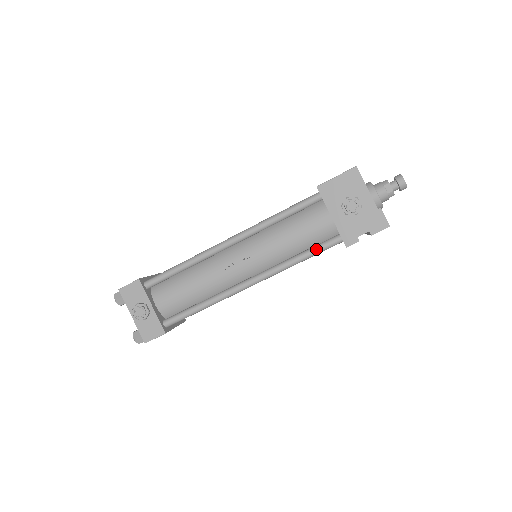
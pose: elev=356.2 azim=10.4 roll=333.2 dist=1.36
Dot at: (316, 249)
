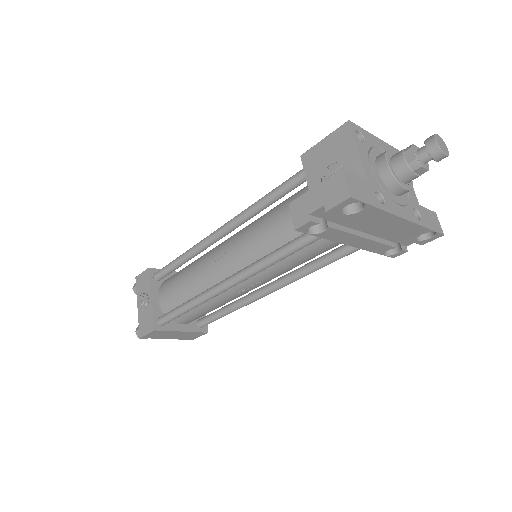
Dot at: (292, 242)
